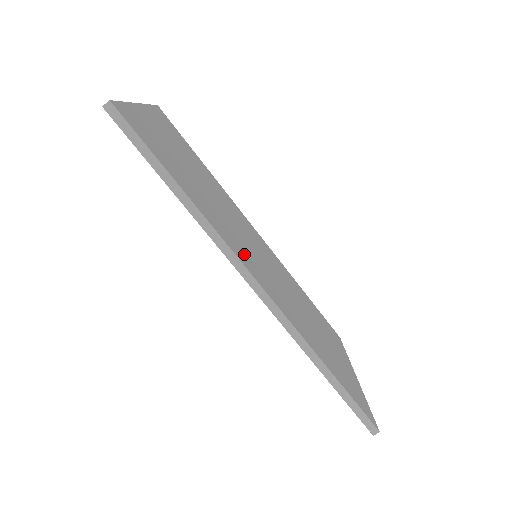
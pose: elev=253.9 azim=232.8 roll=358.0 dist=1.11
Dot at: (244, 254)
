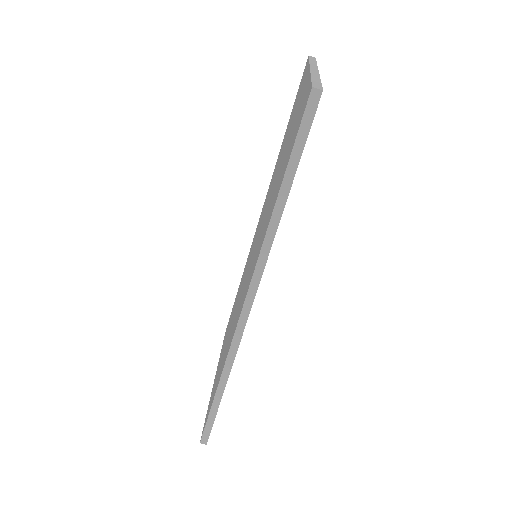
Dot at: occluded
